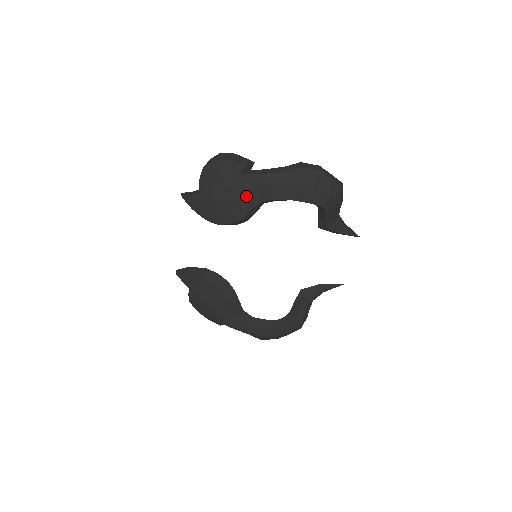
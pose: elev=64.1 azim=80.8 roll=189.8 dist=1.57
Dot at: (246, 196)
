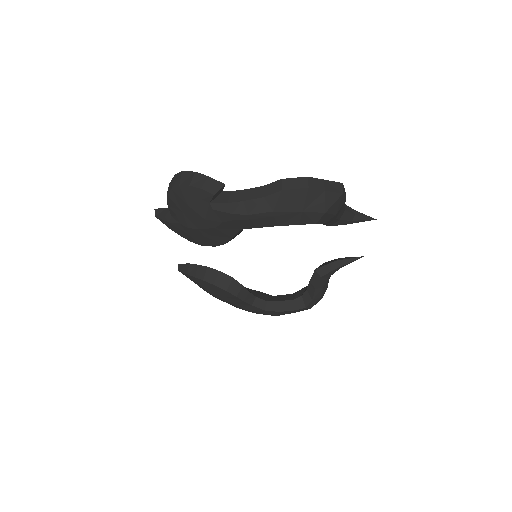
Dot at: (223, 225)
